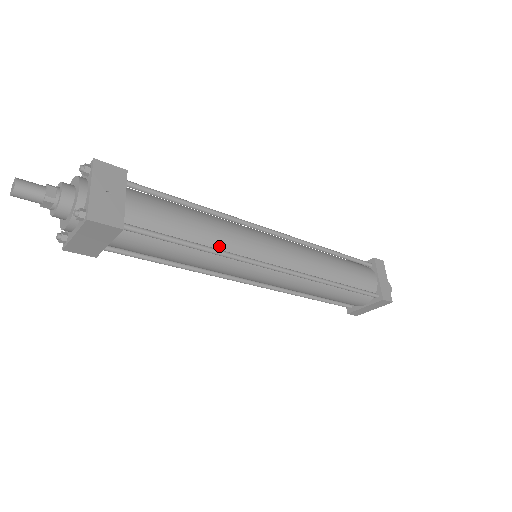
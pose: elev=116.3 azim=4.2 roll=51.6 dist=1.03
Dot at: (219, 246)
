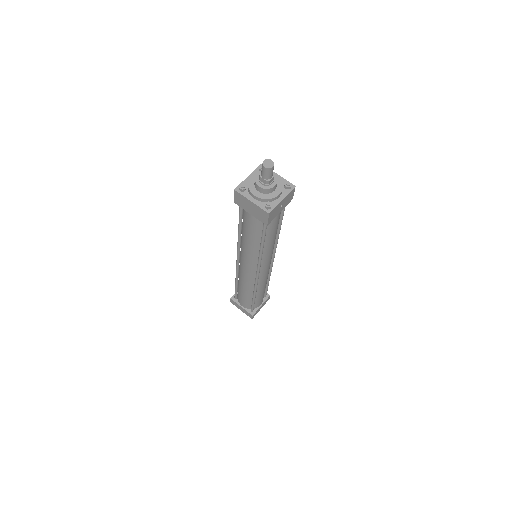
Dot at: (264, 251)
